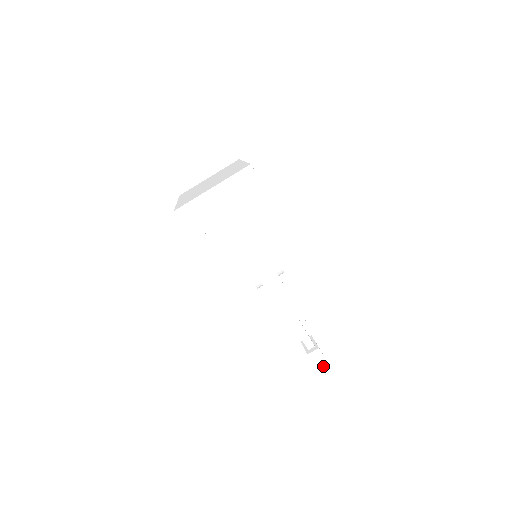
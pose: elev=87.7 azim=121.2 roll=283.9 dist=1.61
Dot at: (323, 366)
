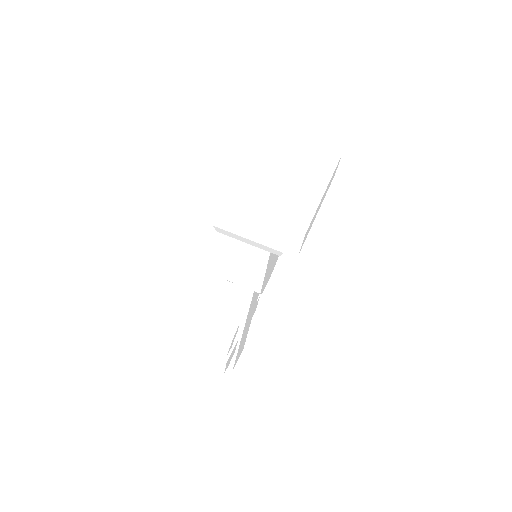
Dot at: (218, 372)
